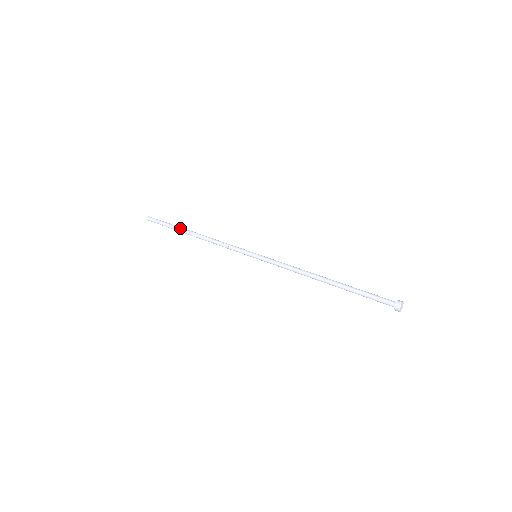
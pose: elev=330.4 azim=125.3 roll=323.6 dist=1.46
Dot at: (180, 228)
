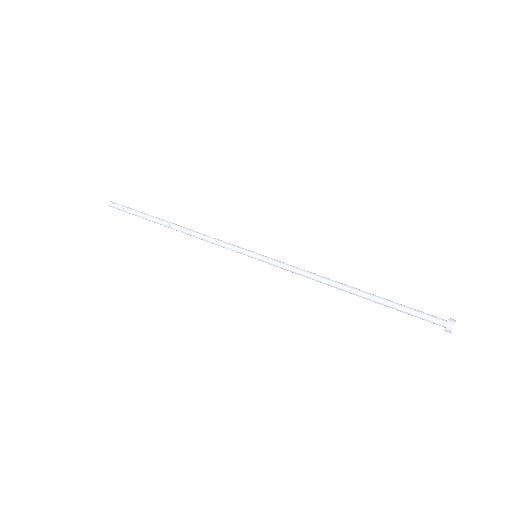
Dot at: (153, 217)
